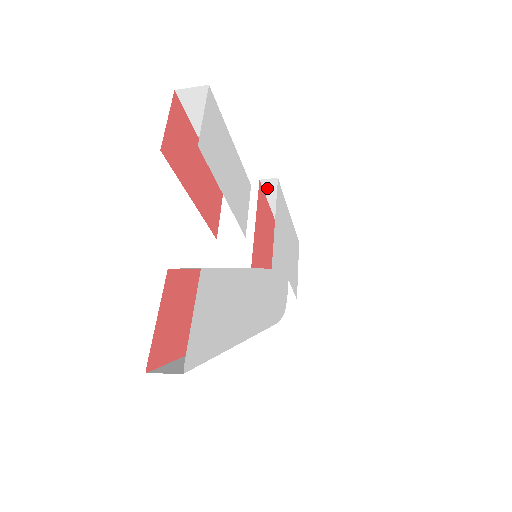
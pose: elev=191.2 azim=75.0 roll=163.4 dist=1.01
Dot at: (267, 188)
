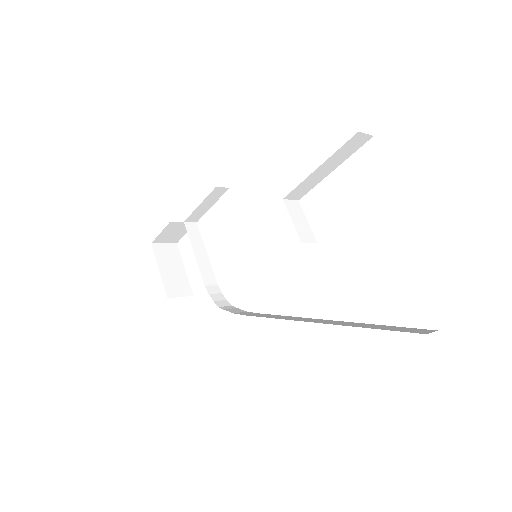
Dot at: (212, 194)
